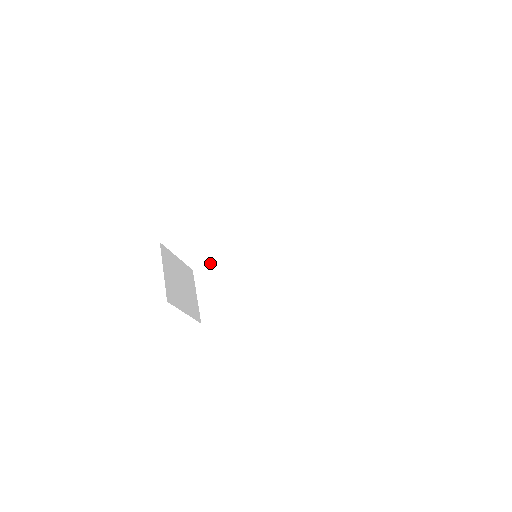
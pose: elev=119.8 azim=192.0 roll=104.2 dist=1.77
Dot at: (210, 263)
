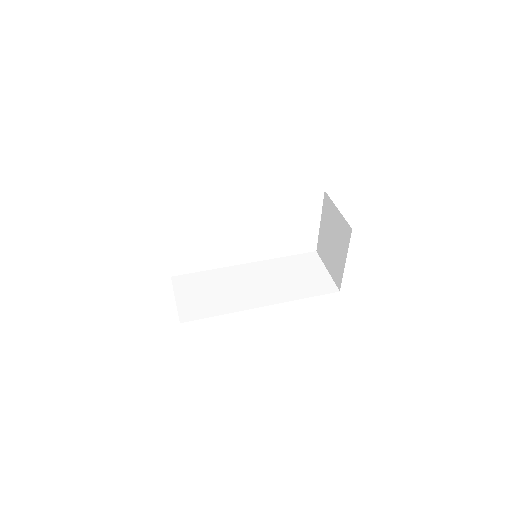
Dot at: occluded
